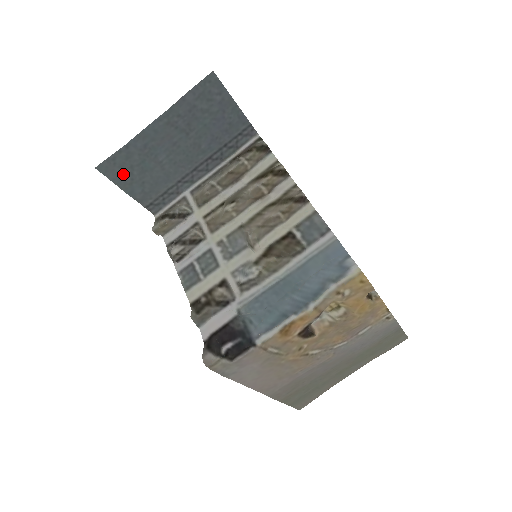
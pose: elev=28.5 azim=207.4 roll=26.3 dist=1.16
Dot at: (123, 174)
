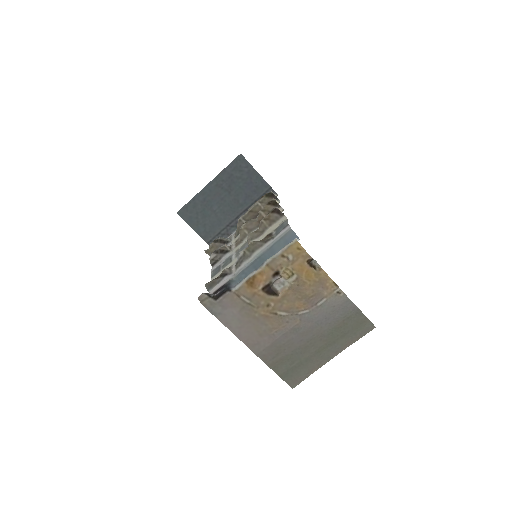
Dot at: (192, 218)
